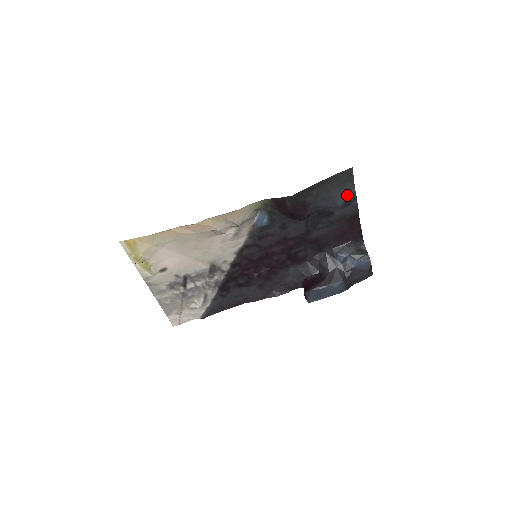
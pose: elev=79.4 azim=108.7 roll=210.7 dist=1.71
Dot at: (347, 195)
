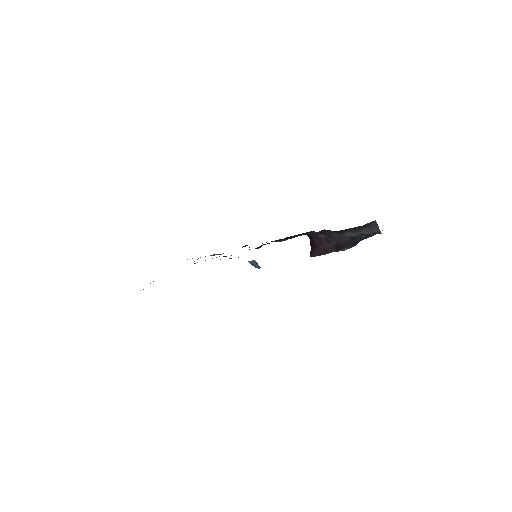
Dot at: occluded
